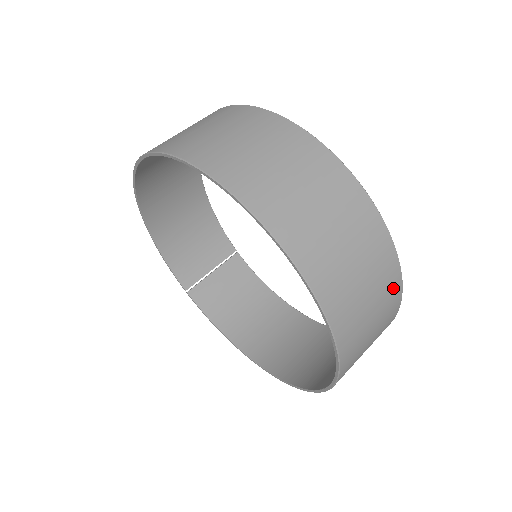
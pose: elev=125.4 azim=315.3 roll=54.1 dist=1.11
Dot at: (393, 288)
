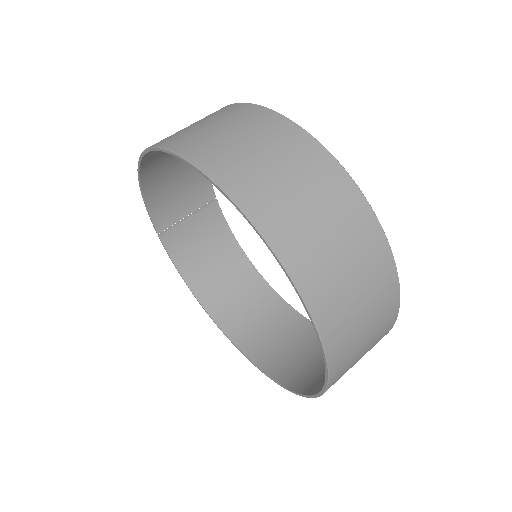
Dot at: occluded
